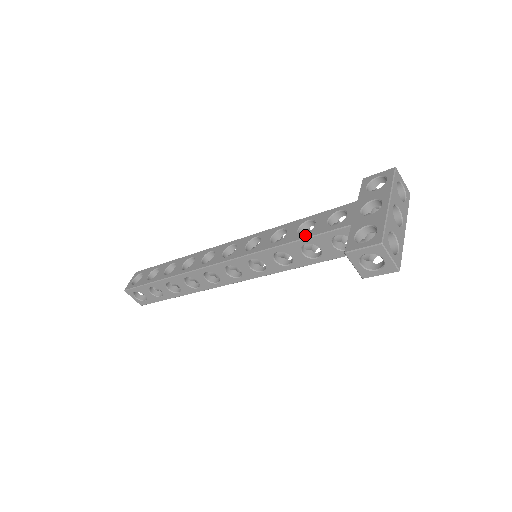
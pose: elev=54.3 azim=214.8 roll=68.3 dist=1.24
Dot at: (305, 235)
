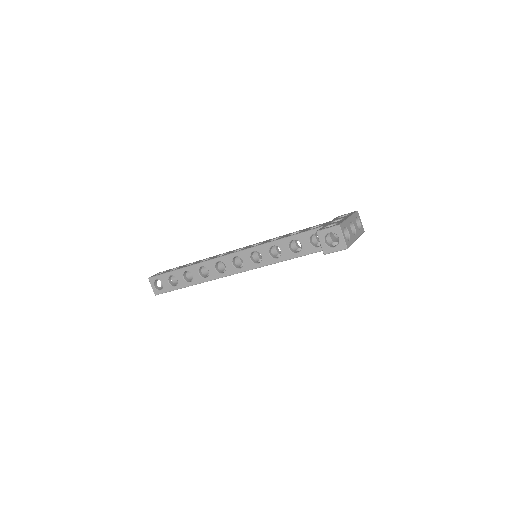
Dot at: (294, 234)
